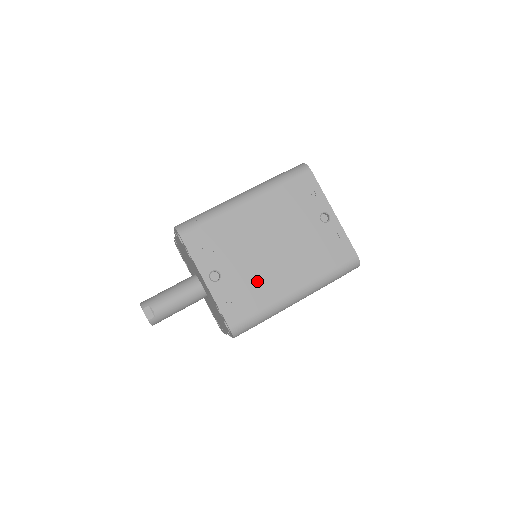
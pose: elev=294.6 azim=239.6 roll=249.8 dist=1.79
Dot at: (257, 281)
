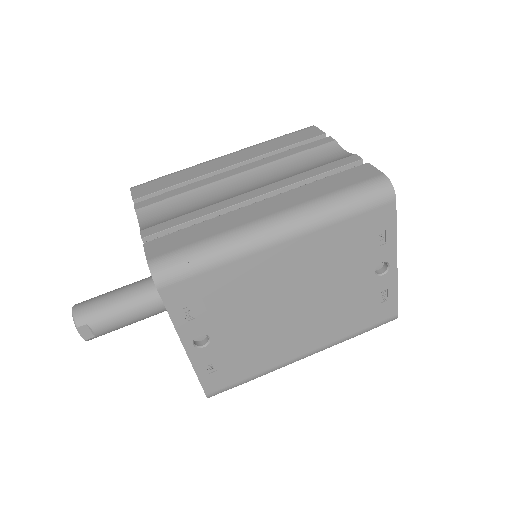
Dot at: (259, 346)
